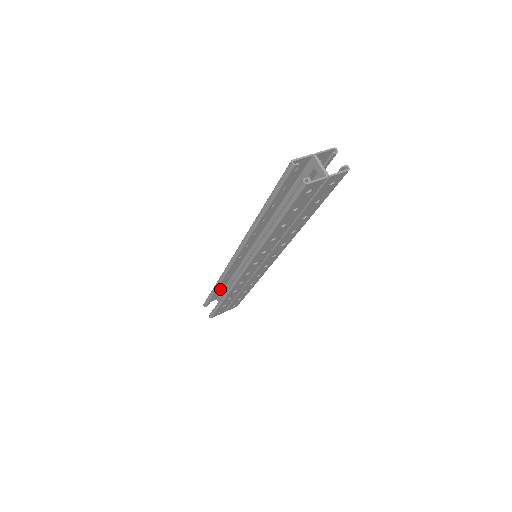
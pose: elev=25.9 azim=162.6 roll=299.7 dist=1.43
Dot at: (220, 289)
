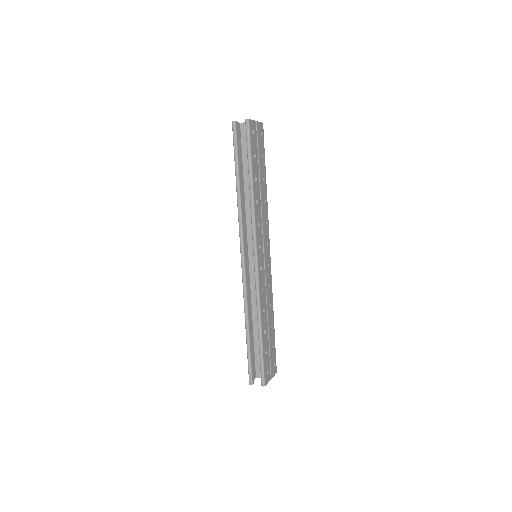
Dot at: (252, 347)
